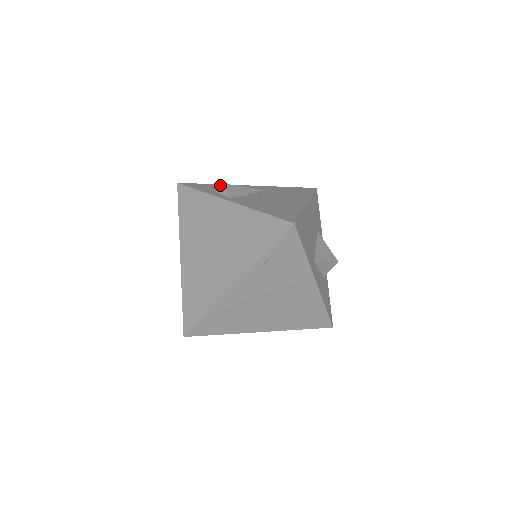
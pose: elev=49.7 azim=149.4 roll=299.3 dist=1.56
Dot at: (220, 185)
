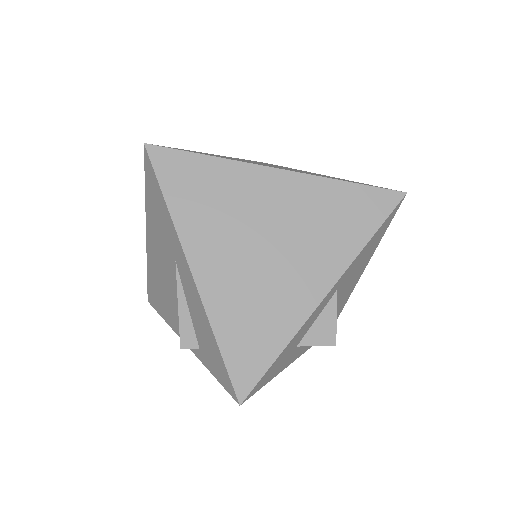
Dot at: occluded
